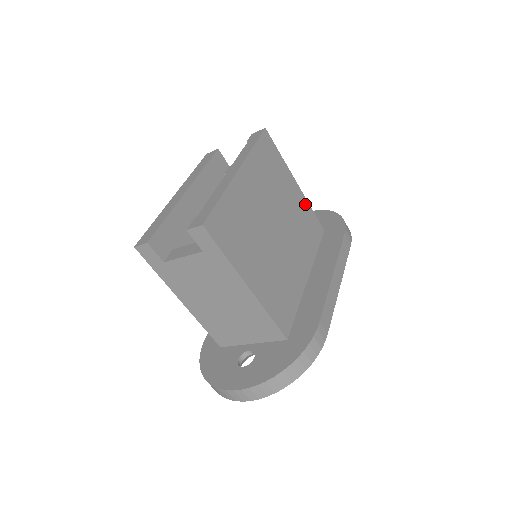
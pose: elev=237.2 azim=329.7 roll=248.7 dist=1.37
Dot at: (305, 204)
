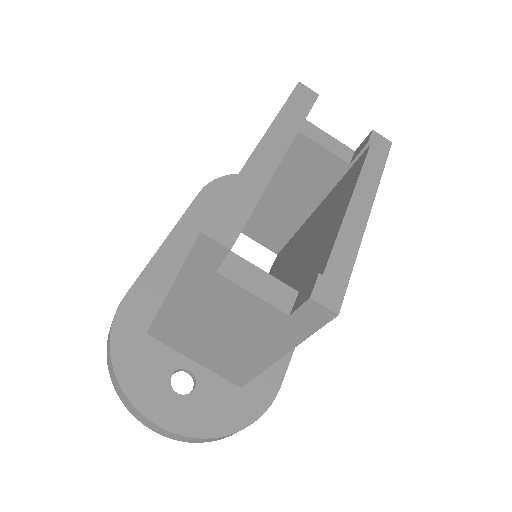
Dot at: occluded
